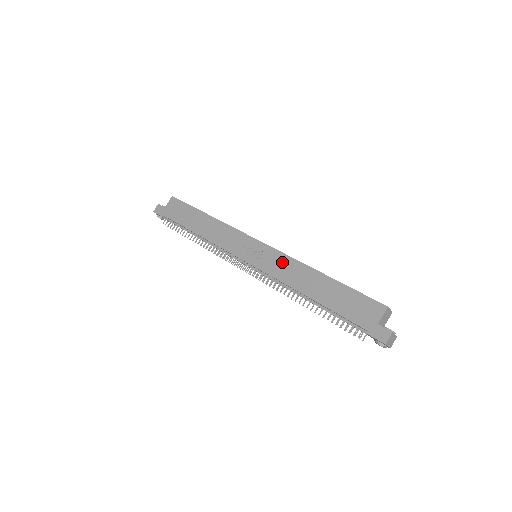
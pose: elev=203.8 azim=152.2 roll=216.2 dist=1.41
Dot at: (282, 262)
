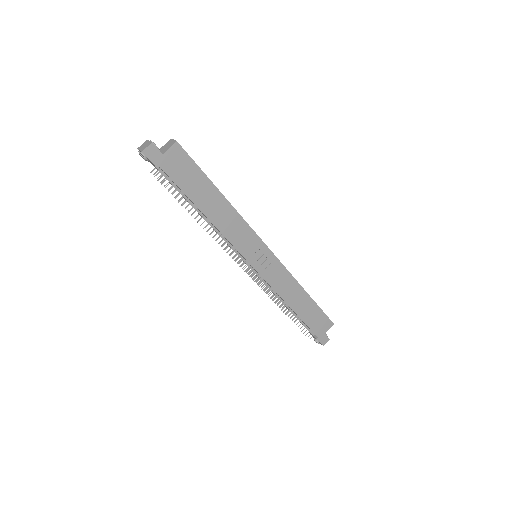
Dot at: (282, 276)
